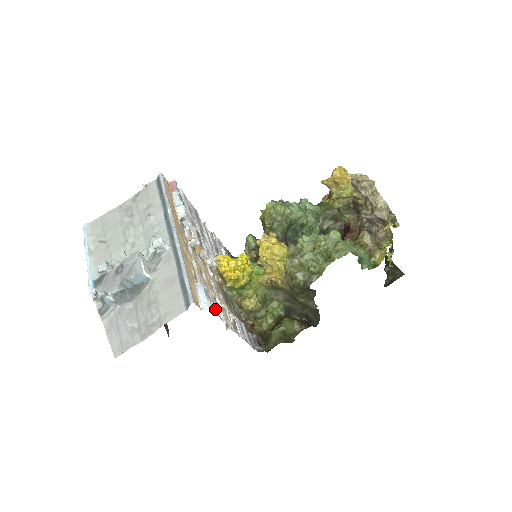
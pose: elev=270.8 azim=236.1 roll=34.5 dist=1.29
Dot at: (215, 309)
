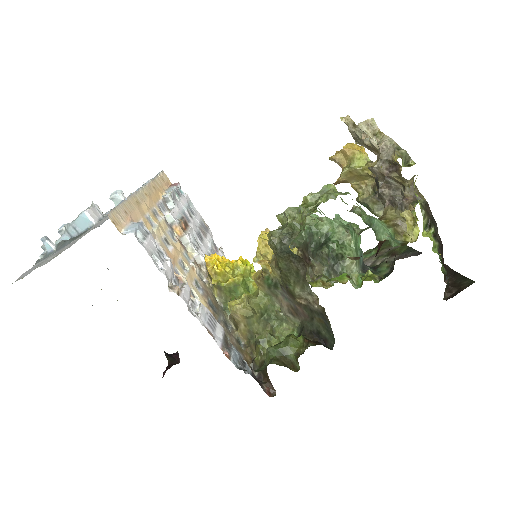
Dot at: (148, 249)
